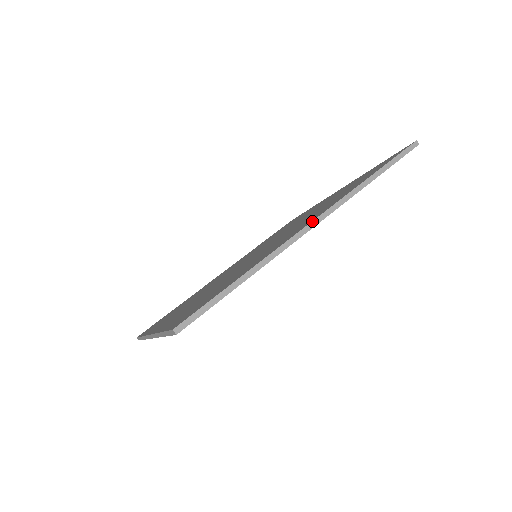
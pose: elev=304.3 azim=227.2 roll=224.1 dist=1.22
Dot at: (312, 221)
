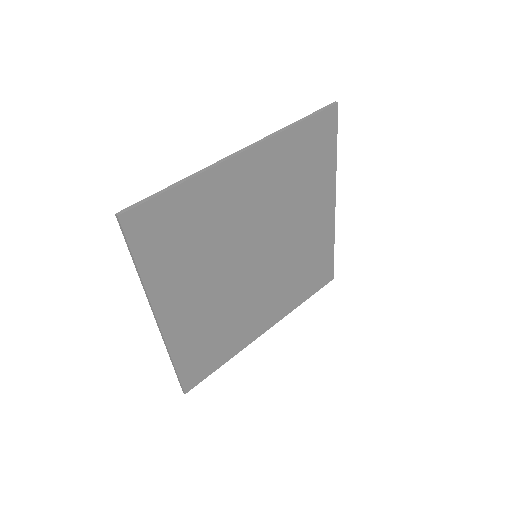
Dot at: (240, 150)
